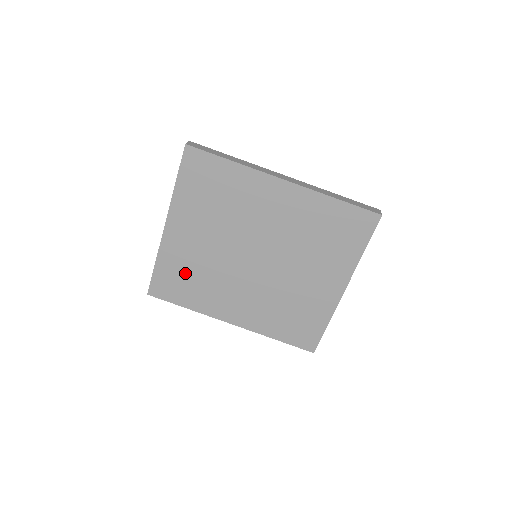
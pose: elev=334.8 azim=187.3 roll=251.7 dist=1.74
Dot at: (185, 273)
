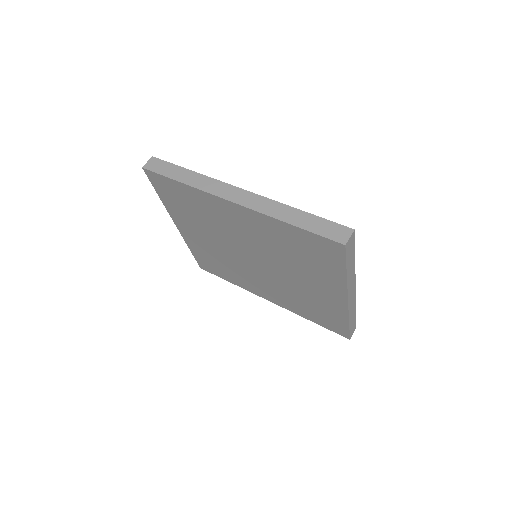
Dot at: (213, 260)
